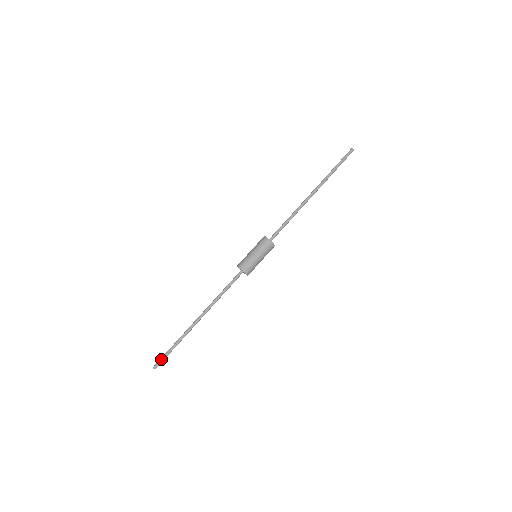
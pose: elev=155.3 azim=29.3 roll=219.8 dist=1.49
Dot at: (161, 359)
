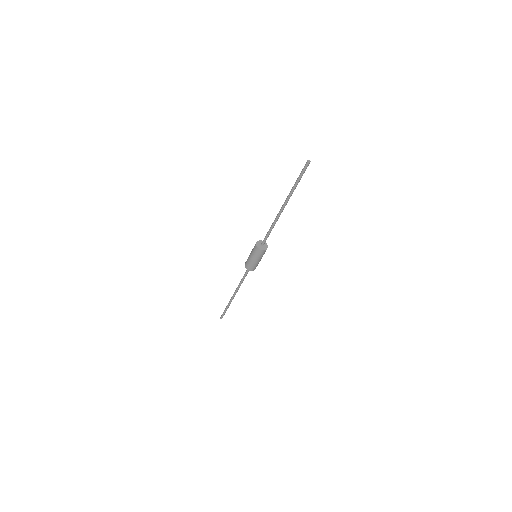
Dot at: (223, 315)
